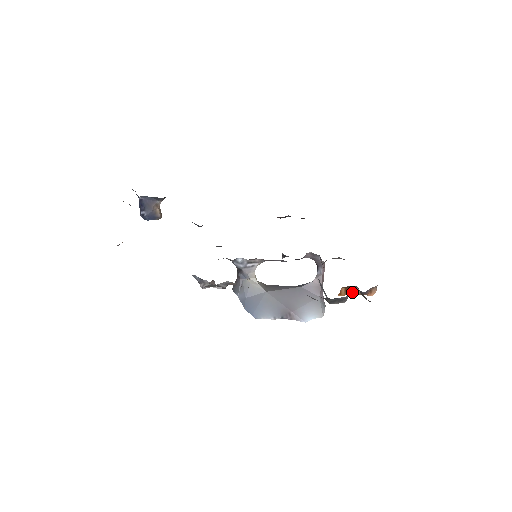
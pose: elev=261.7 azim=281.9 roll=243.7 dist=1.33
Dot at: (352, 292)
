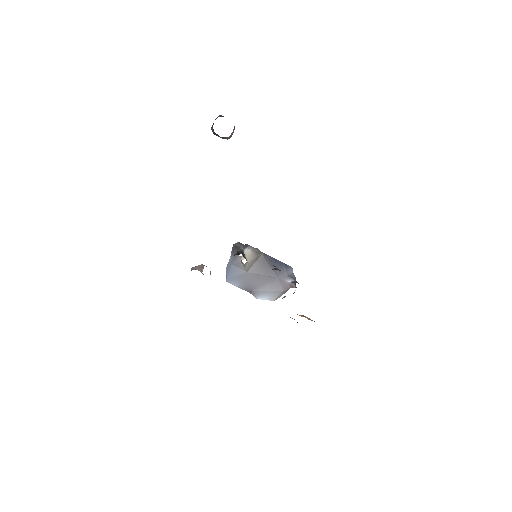
Dot at: occluded
